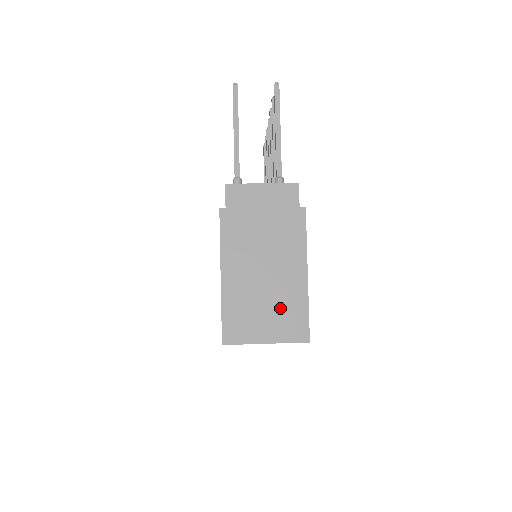
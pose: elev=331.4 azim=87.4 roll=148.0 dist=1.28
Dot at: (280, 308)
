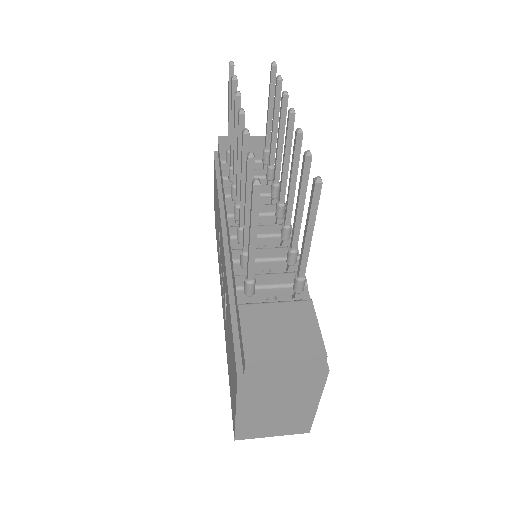
Dot at: (288, 422)
